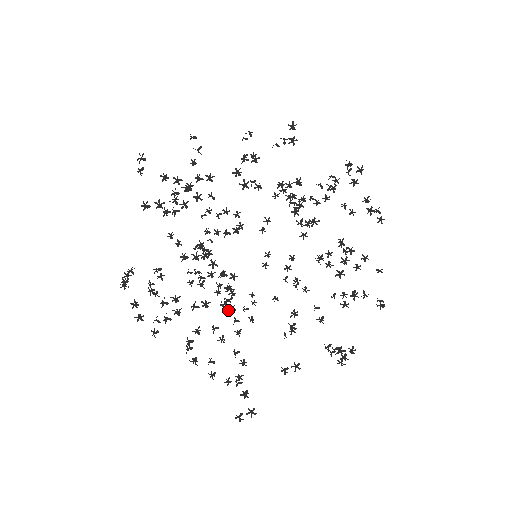
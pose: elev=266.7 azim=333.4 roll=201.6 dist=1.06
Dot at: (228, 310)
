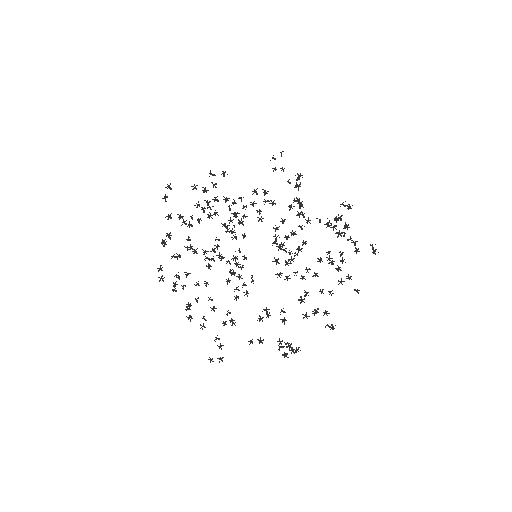
Dot at: occluded
